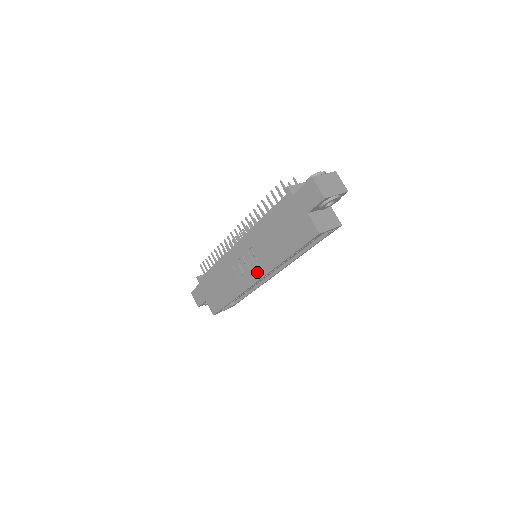
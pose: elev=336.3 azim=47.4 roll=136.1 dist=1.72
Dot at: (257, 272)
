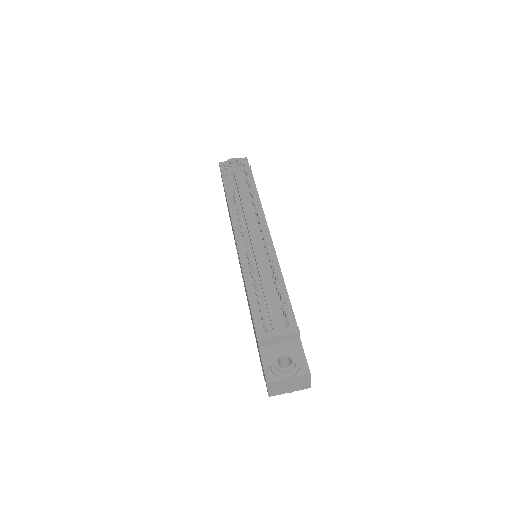
Dot at: occluded
